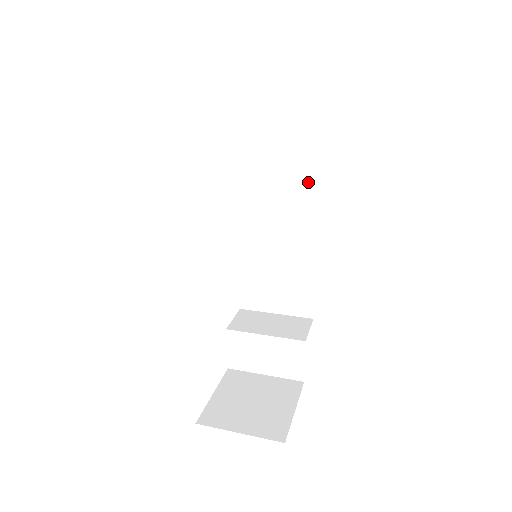
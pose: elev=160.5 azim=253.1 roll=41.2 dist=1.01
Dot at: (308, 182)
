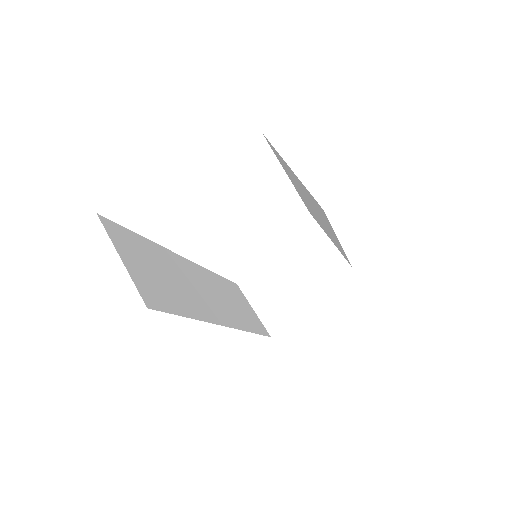
Dot at: occluded
